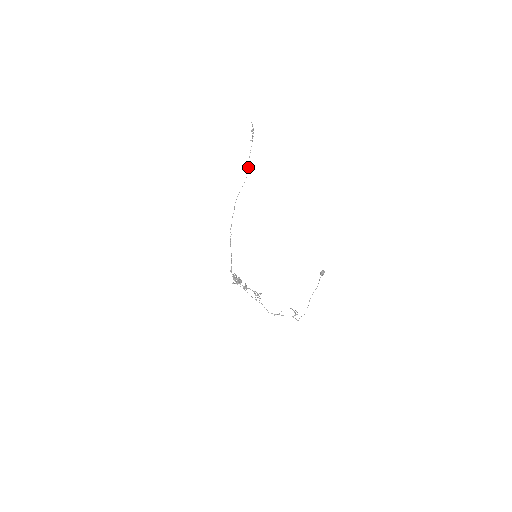
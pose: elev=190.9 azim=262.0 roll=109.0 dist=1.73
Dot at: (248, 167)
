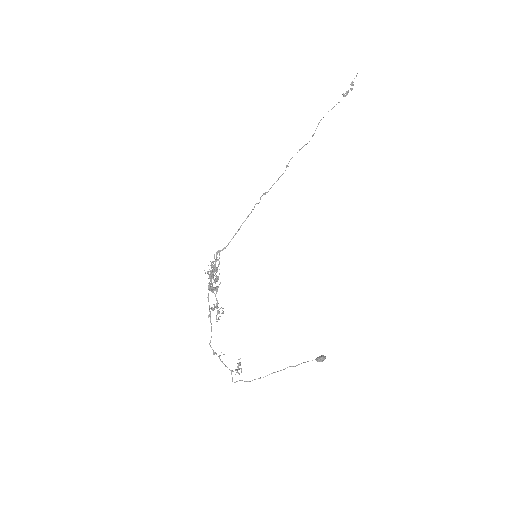
Dot at: occluded
